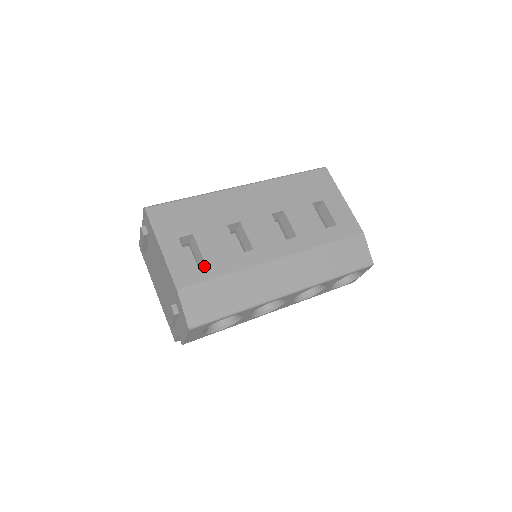
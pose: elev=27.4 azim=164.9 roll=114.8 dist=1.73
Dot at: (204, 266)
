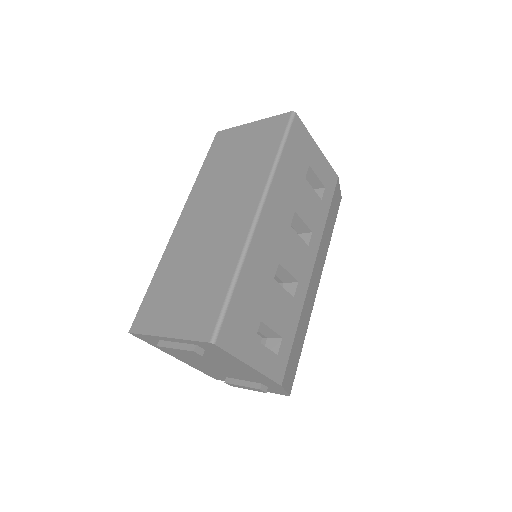
Dot at: (283, 341)
